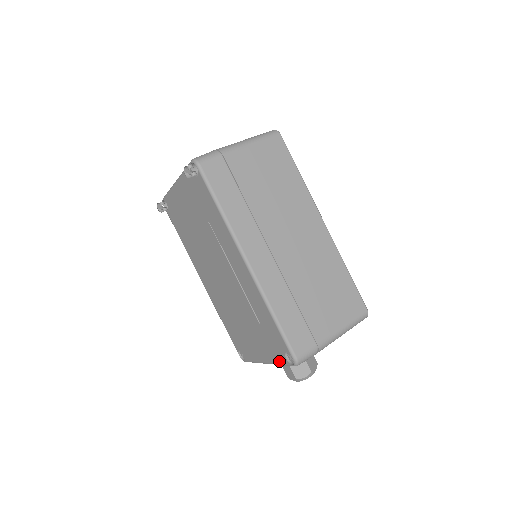
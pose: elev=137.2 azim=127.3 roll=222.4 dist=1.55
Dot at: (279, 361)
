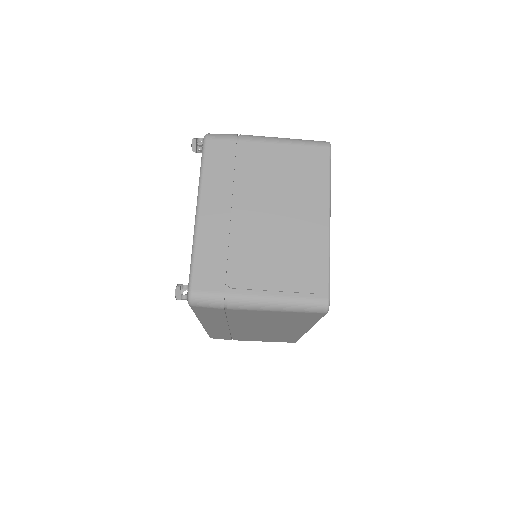
Dot at: occluded
